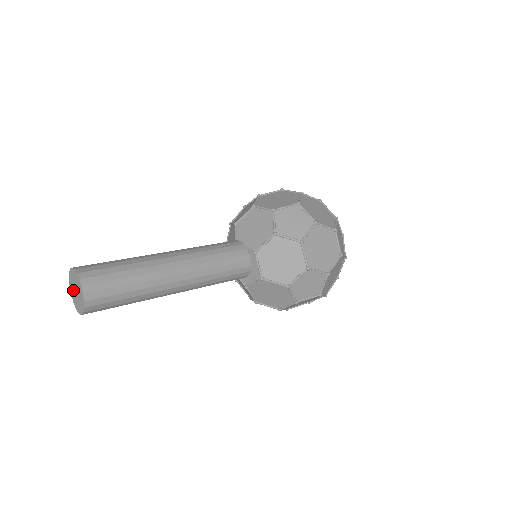
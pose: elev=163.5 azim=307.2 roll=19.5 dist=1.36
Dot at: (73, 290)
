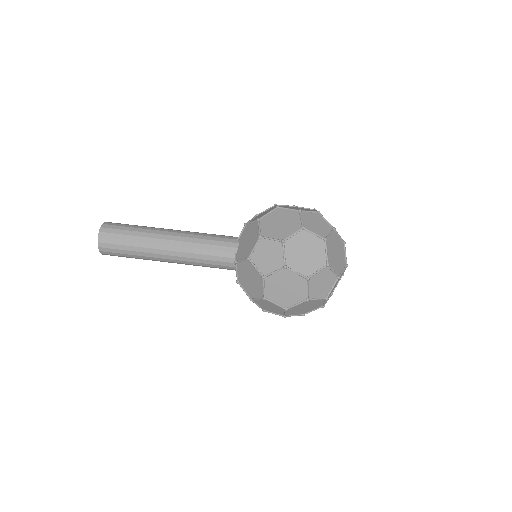
Dot at: occluded
